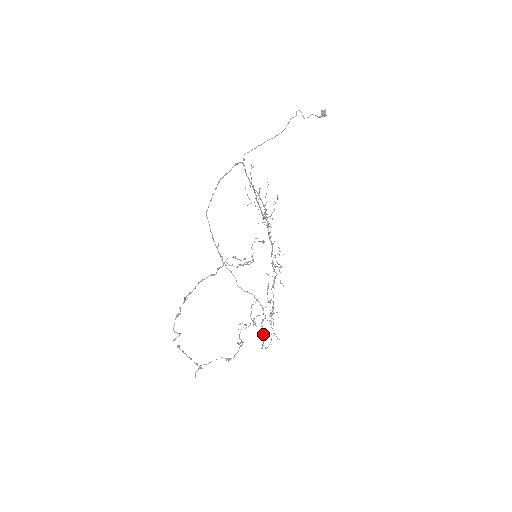
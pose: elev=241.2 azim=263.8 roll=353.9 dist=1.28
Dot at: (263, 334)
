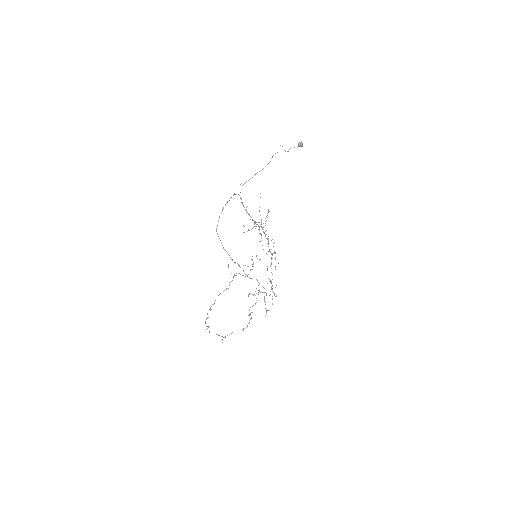
Dot at: occluded
